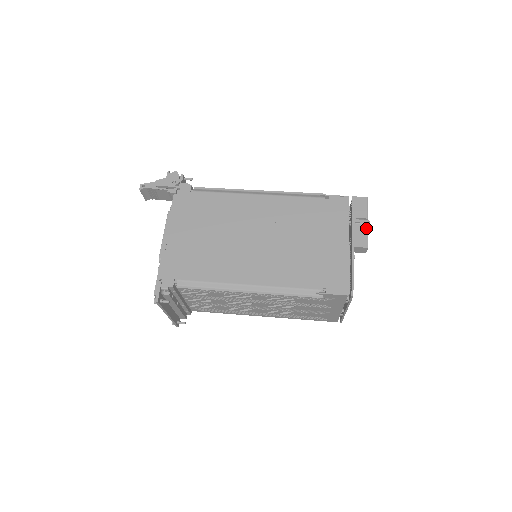
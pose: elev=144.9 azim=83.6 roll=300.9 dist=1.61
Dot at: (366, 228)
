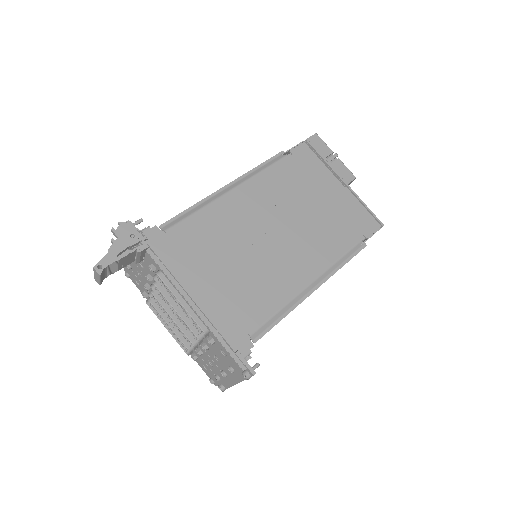
Dot at: (340, 161)
